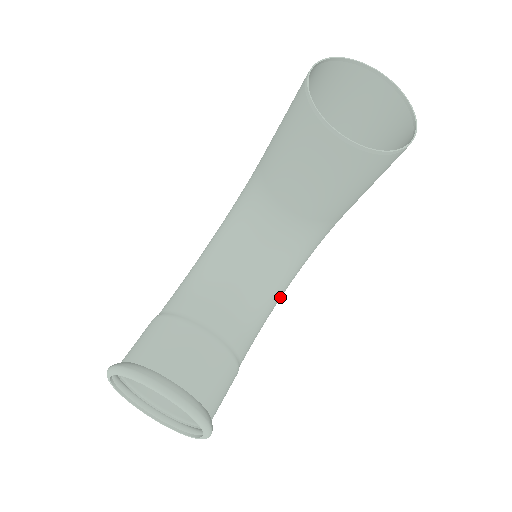
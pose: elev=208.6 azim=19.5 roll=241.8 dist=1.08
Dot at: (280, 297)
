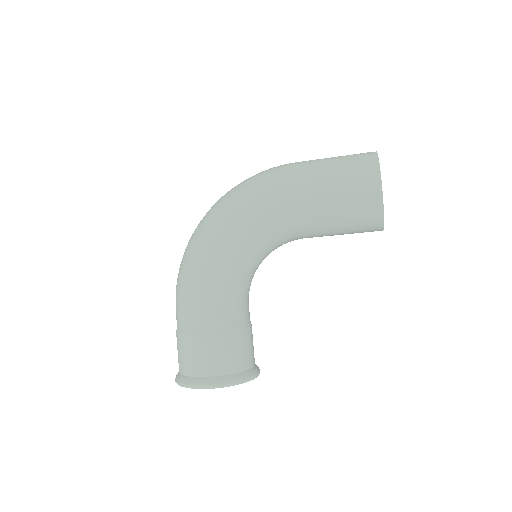
Dot at: occluded
